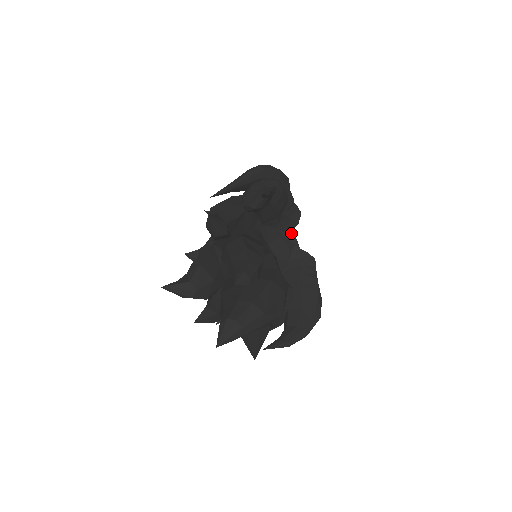
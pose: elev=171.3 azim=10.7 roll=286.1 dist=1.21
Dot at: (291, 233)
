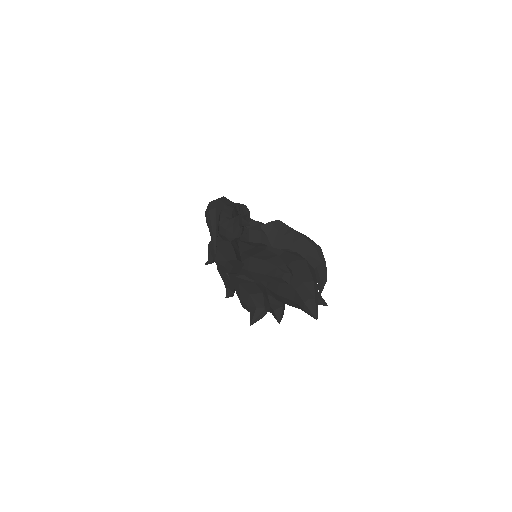
Dot at: (250, 221)
